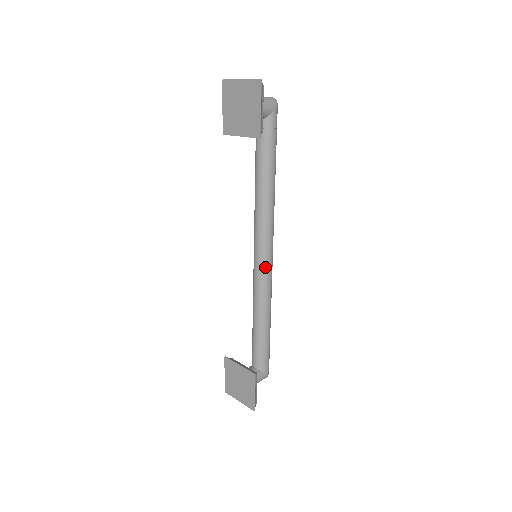
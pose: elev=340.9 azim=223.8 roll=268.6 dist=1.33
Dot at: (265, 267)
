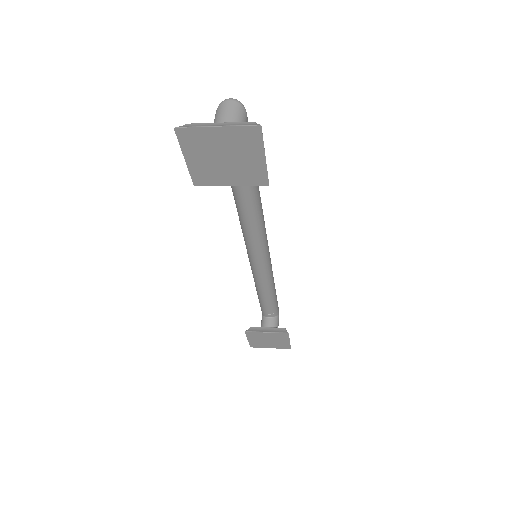
Dot at: (267, 258)
